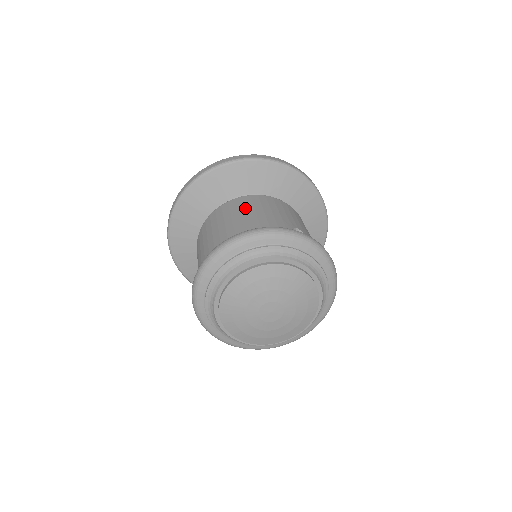
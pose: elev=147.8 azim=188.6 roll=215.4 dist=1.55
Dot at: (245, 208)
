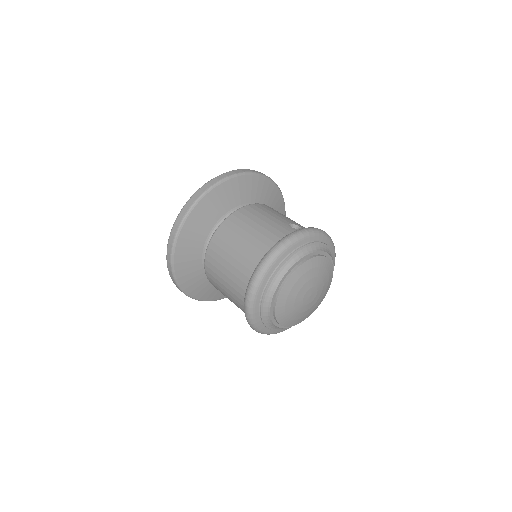
Dot at: (241, 229)
